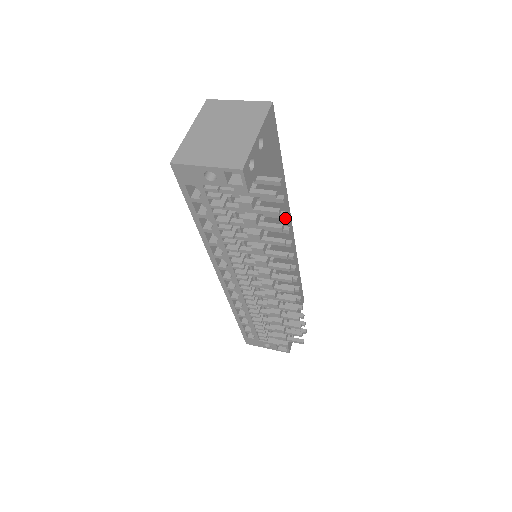
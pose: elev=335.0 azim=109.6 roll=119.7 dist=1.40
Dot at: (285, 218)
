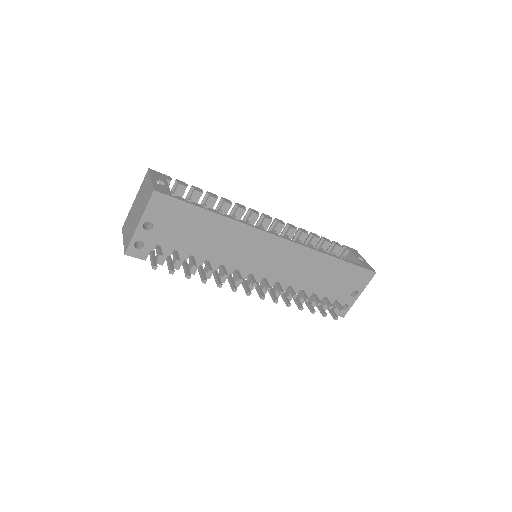
Dot at: (194, 268)
